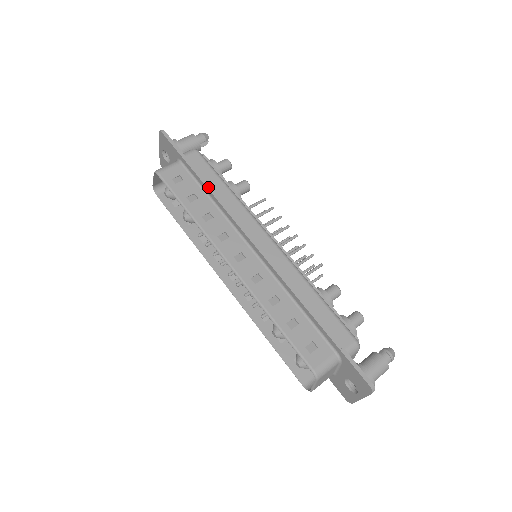
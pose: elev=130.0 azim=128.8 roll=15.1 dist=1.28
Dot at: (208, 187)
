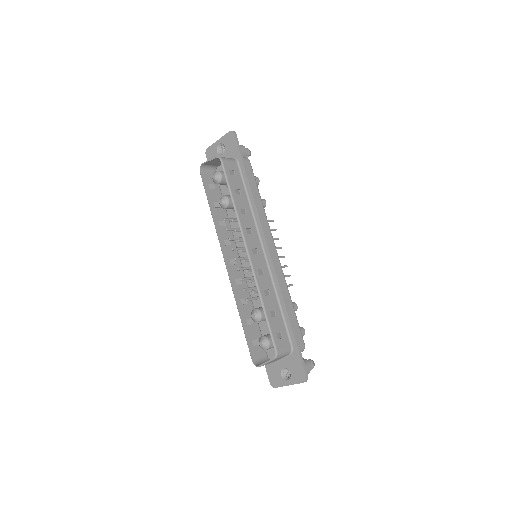
Dot at: (252, 191)
